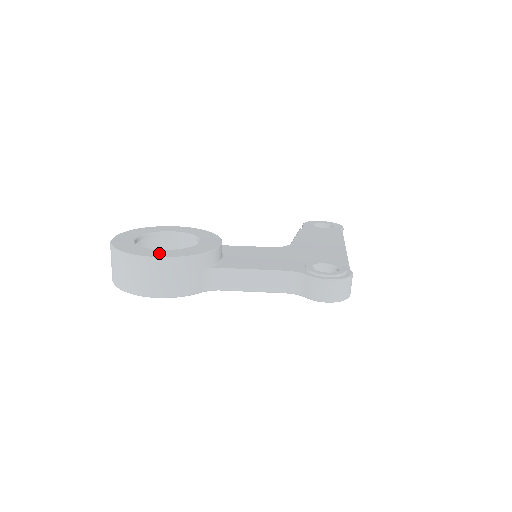
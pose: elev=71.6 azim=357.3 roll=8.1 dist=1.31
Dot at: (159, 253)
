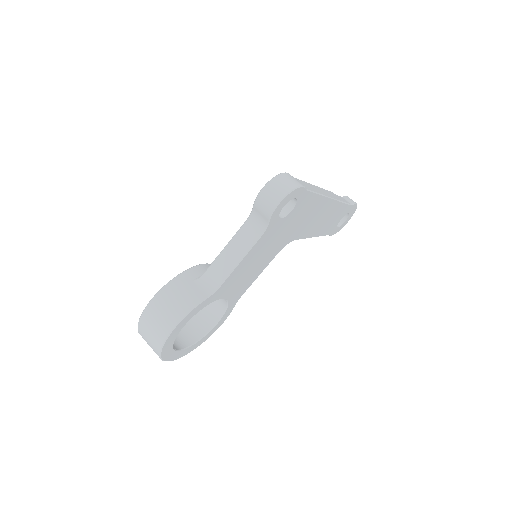
Dot at: occluded
